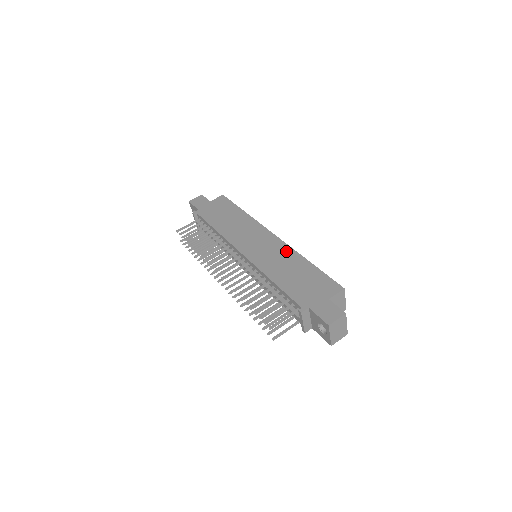
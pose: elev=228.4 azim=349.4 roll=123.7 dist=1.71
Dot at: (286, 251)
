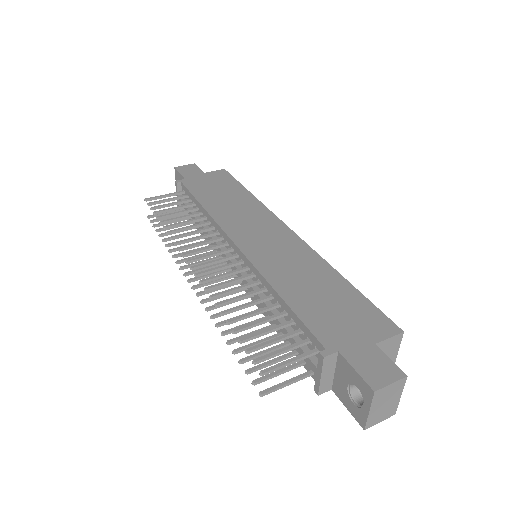
Dot at: (307, 255)
